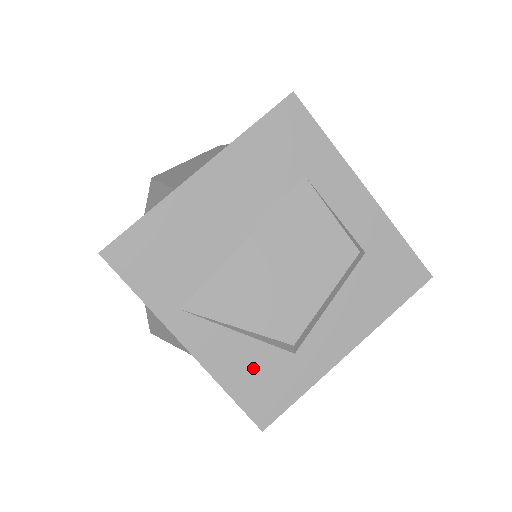
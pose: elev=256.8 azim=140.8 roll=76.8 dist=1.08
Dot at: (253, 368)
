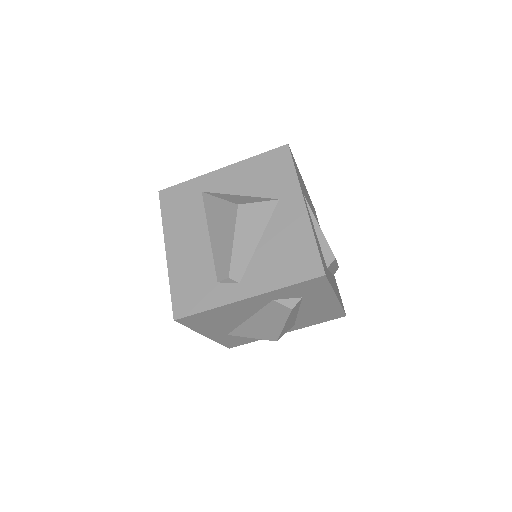
Dot at: (320, 249)
